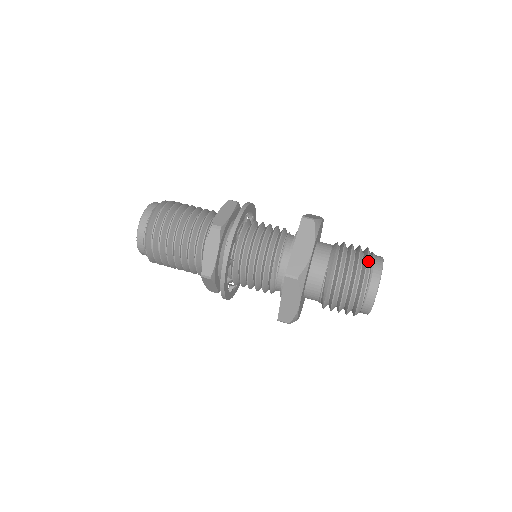
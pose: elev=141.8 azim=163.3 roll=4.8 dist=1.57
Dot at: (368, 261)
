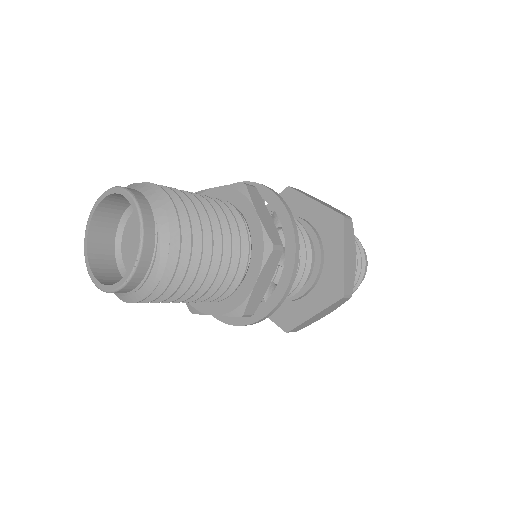
Dot at: (363, 251)
